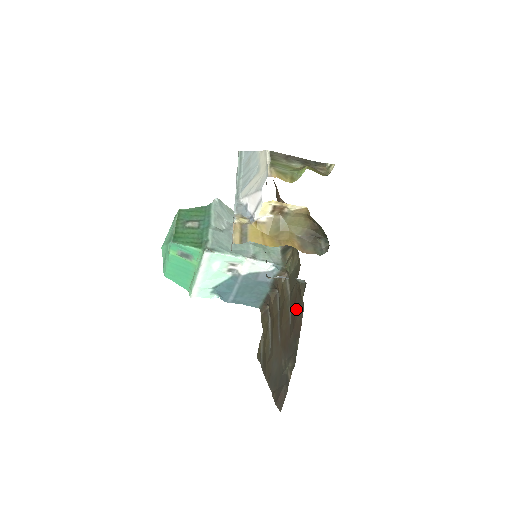
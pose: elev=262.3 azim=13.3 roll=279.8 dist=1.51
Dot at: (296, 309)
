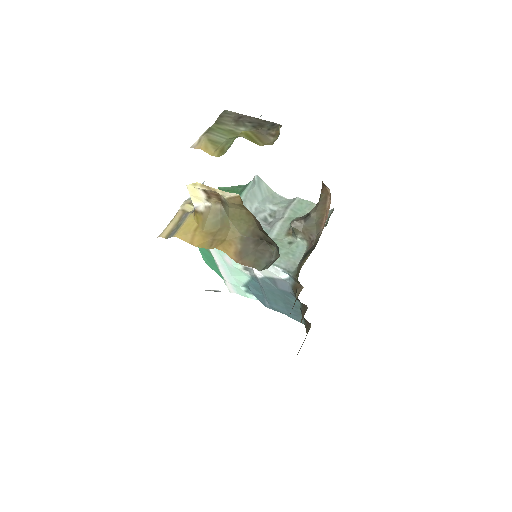
Dot at: occluded
